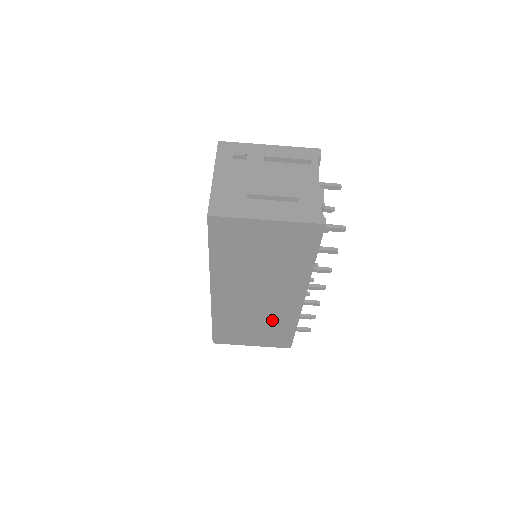
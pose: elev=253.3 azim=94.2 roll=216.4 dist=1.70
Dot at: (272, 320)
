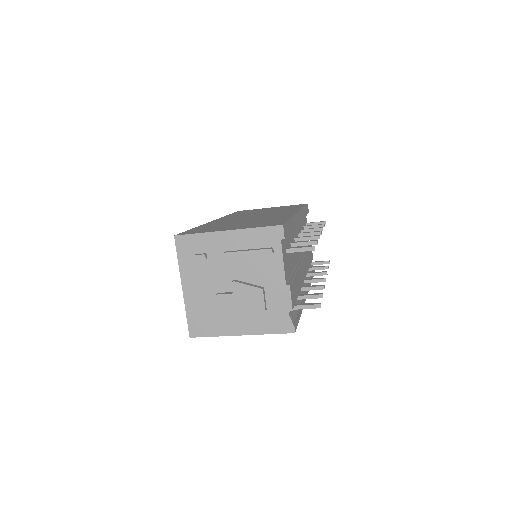
Dot at: occluded
